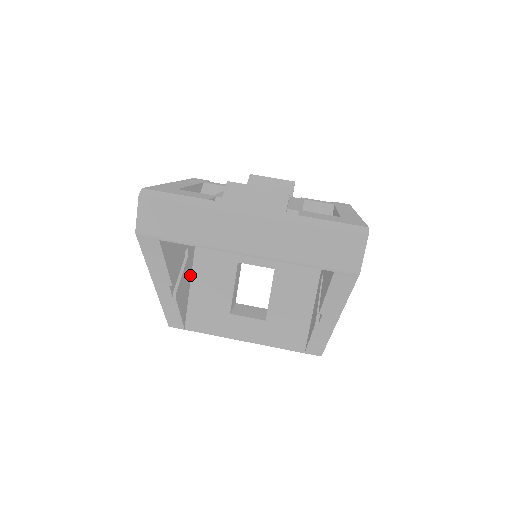
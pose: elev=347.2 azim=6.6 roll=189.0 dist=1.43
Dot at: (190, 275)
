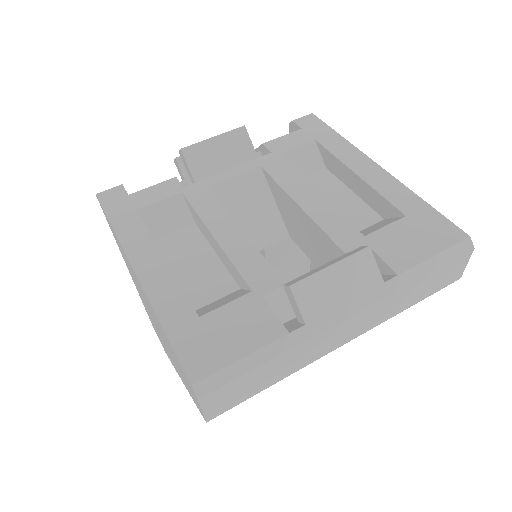
Dot at: occluded
